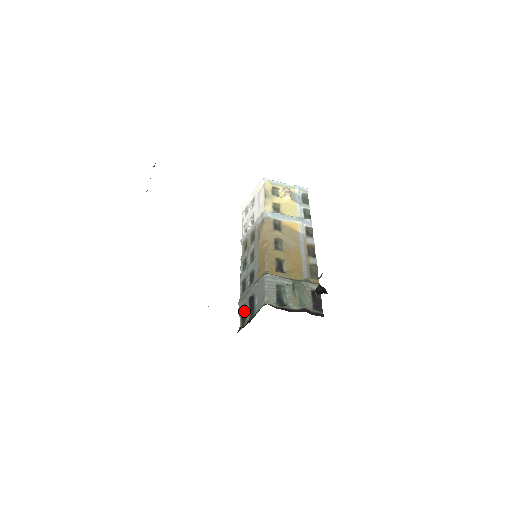
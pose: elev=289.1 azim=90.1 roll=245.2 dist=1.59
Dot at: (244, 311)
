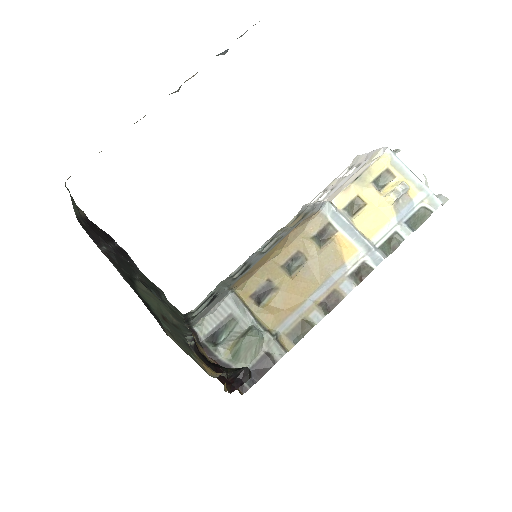
Dot at: occluded
